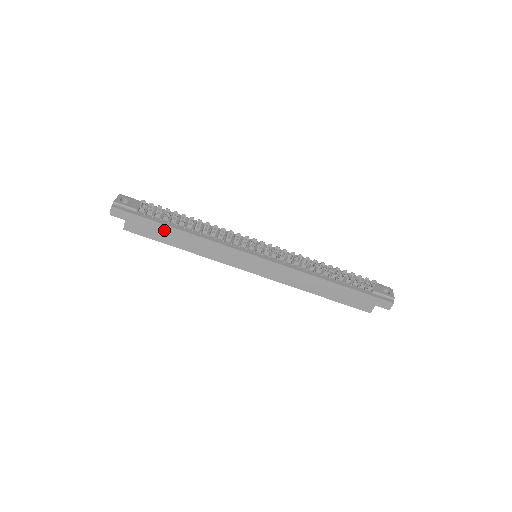
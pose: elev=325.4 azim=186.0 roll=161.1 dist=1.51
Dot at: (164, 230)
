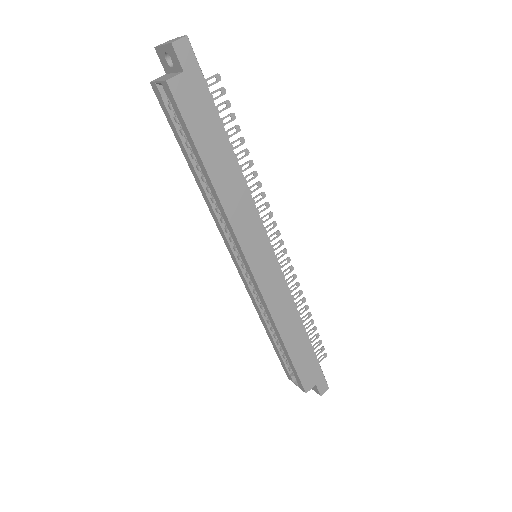
Dot at: (216, 134)
